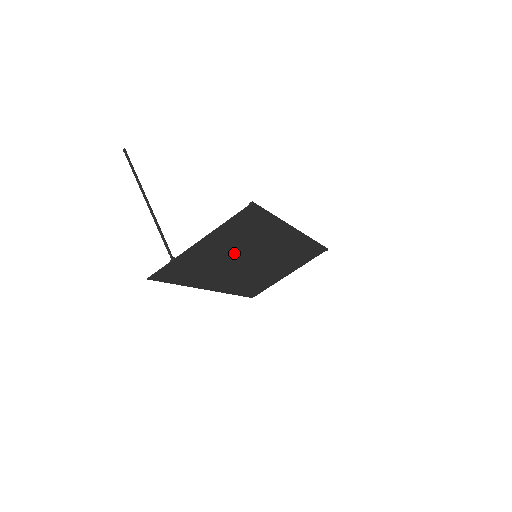
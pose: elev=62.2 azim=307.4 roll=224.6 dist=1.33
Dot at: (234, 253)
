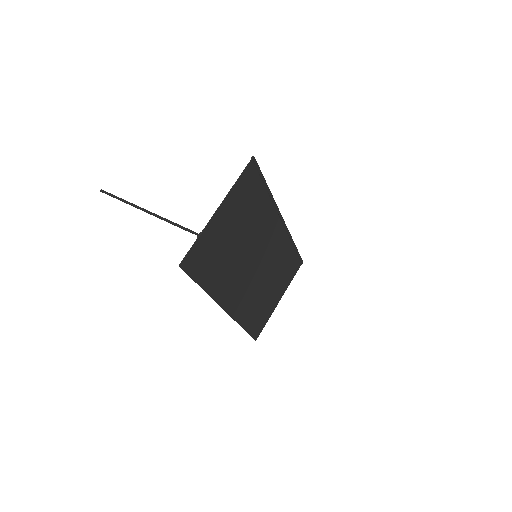
Dot at: (242, 241)
